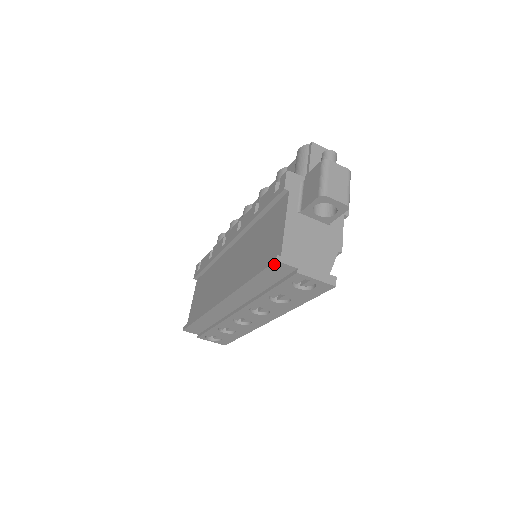
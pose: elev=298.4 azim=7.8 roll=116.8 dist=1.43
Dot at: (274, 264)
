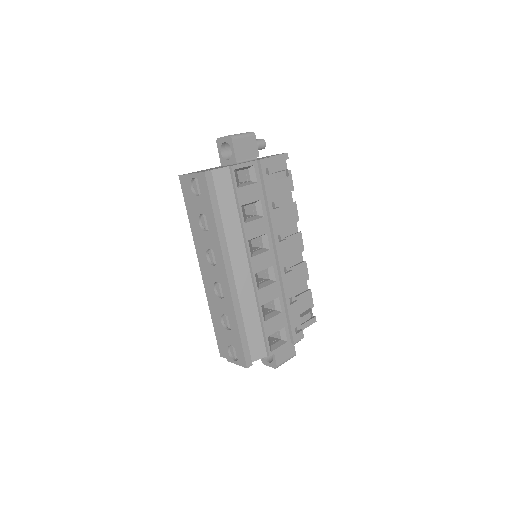
Dot at: (181, 181)
